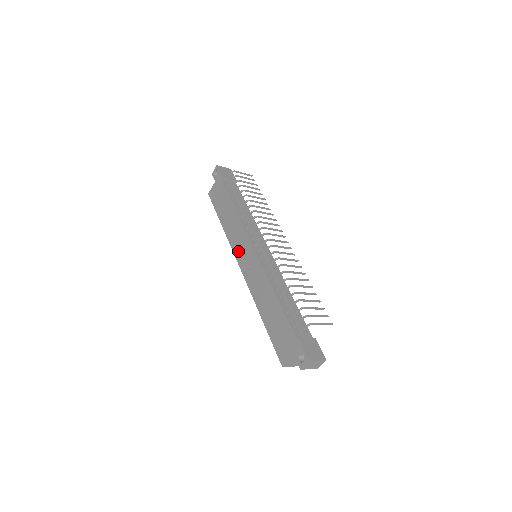
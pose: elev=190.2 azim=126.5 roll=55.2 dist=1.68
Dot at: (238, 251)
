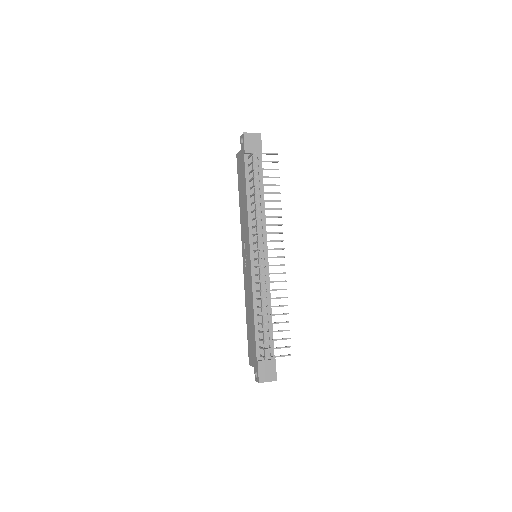
Dot at: (243, 243)
